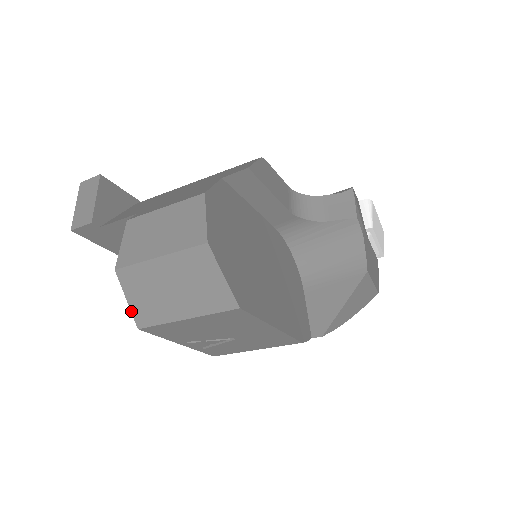
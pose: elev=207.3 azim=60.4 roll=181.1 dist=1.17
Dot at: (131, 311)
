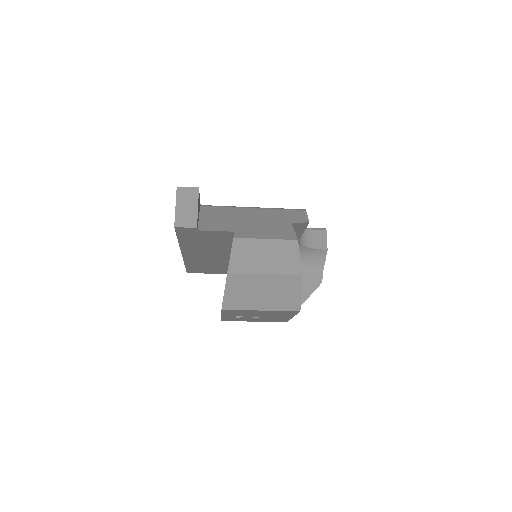
Dot at: (223, 298)
